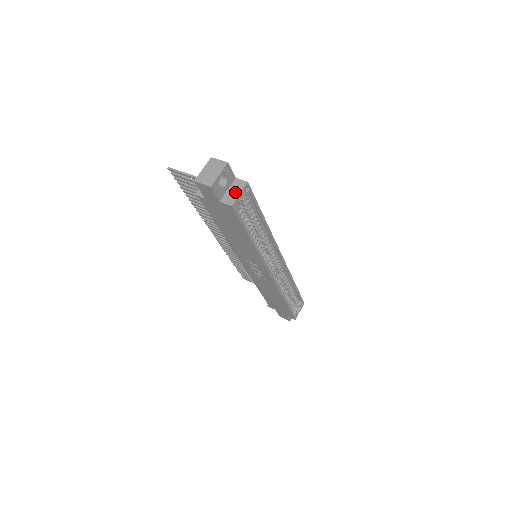
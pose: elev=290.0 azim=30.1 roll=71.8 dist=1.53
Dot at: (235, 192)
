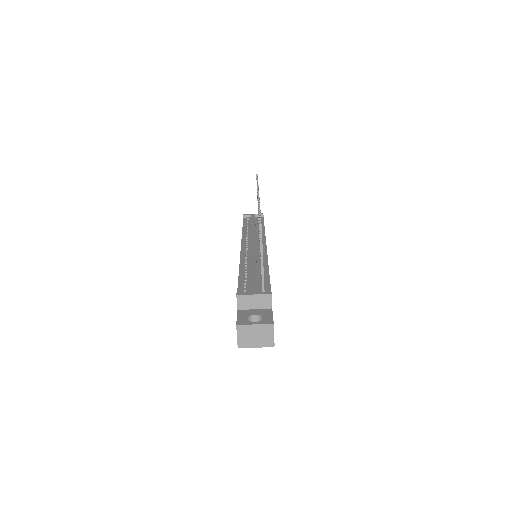
Dot at: occluded
